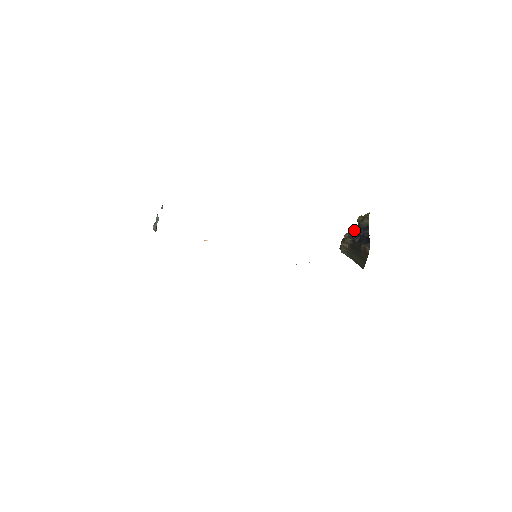
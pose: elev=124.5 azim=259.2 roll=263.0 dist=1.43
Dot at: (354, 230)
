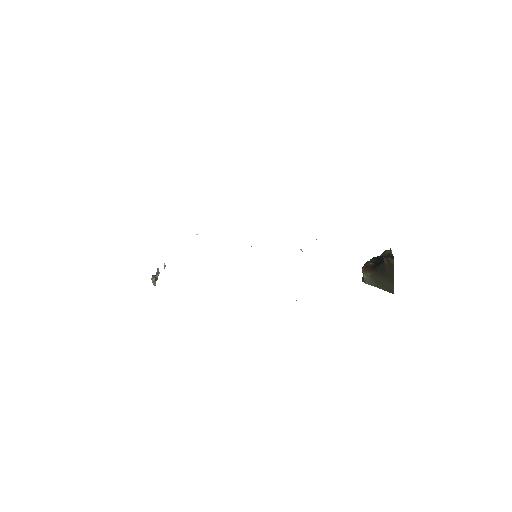
Dot at: (375, 257)
